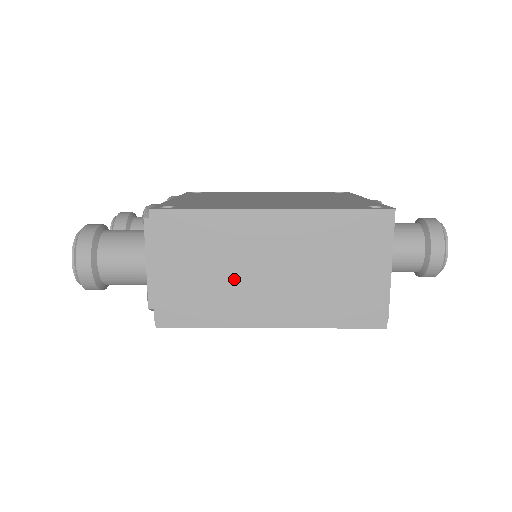
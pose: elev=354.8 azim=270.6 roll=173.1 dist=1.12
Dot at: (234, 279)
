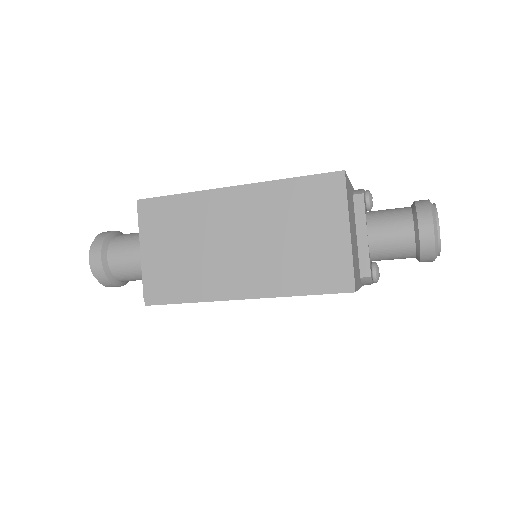
Dot at: (206, 254)
